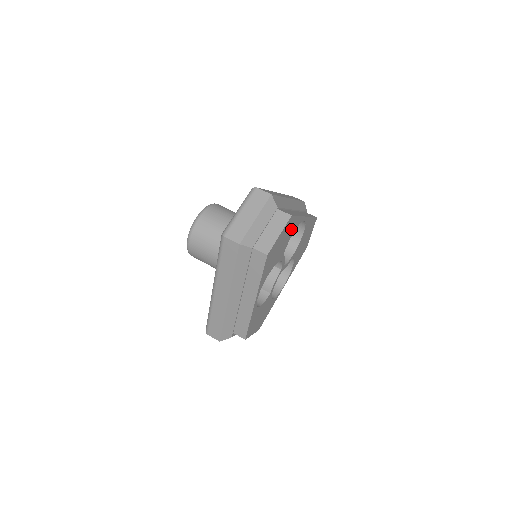
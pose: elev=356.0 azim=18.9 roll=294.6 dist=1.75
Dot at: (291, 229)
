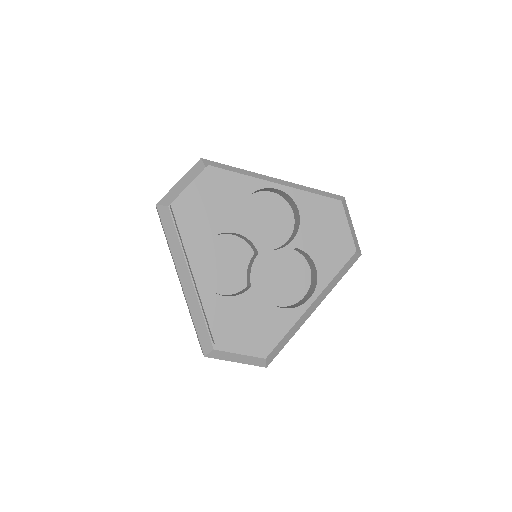
Dot at: (231, 189)
